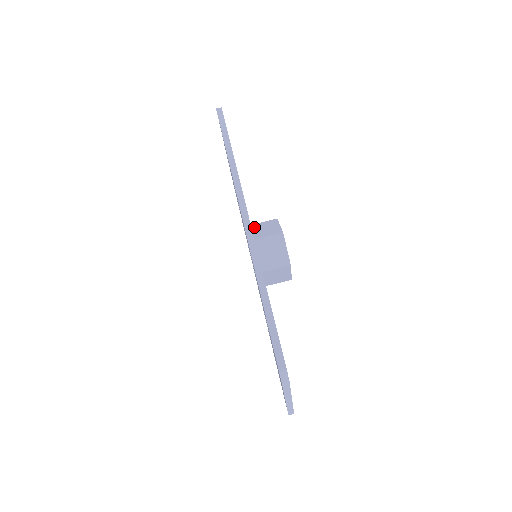
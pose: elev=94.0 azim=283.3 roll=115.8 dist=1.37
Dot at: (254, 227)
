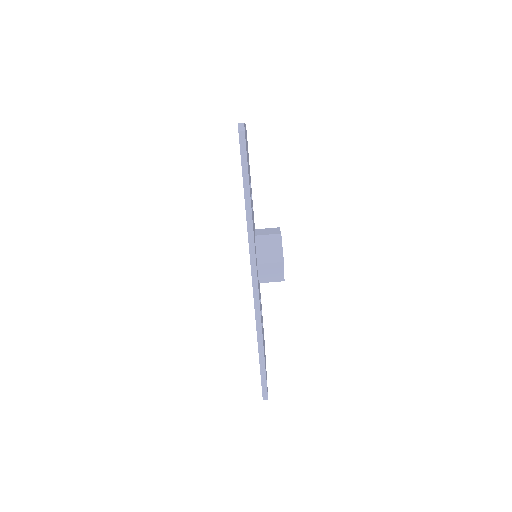
Dot at: (259, 242)
